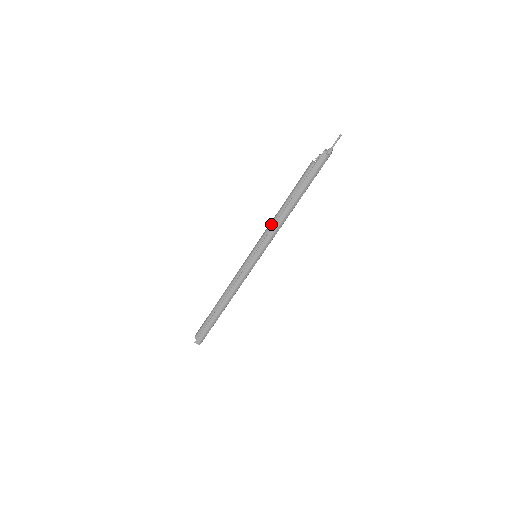
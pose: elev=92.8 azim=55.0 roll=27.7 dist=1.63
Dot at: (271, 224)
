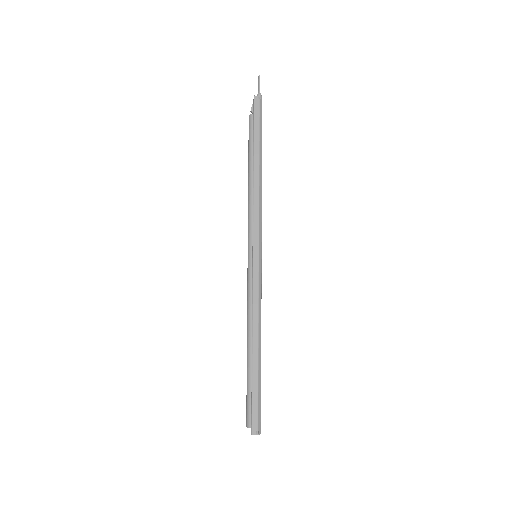
Dot at: (249, 205)
